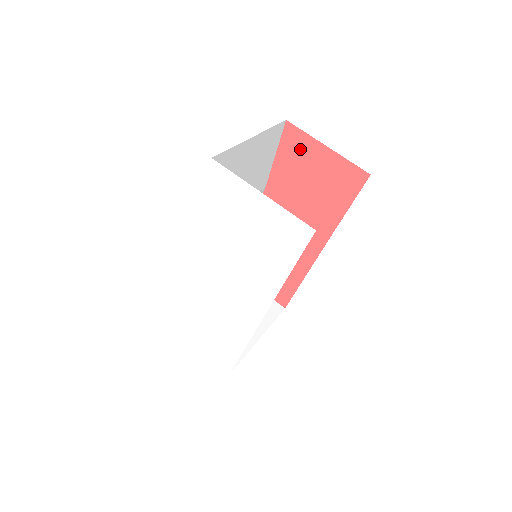
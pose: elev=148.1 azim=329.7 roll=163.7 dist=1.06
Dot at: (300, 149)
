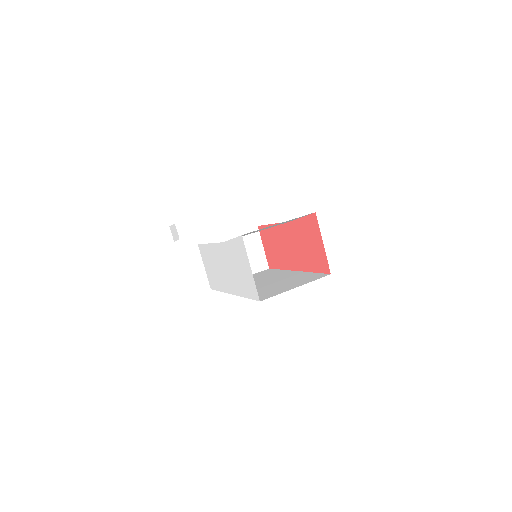
Dot at: (313, 229)
